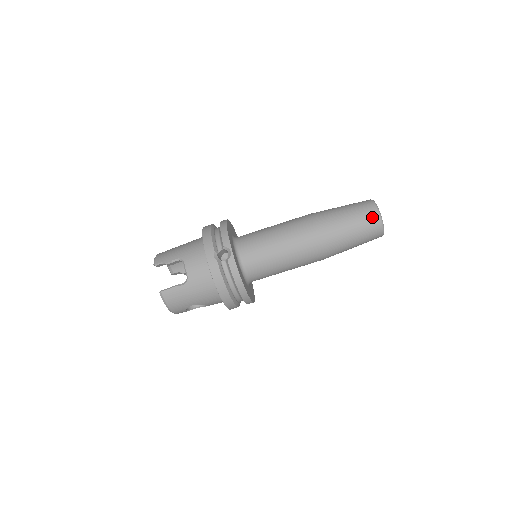
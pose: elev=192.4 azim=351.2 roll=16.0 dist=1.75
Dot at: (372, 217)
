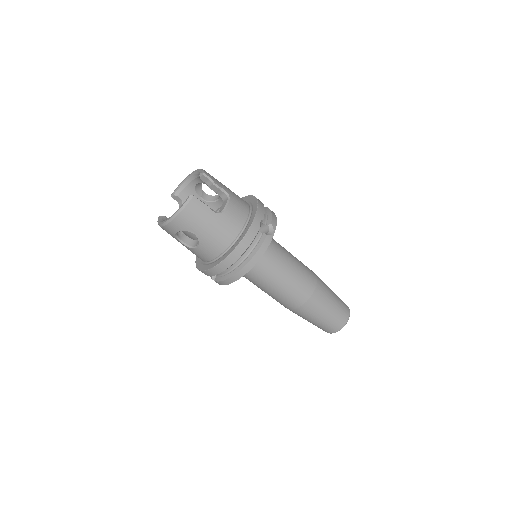
Dot at: (345, 314)
